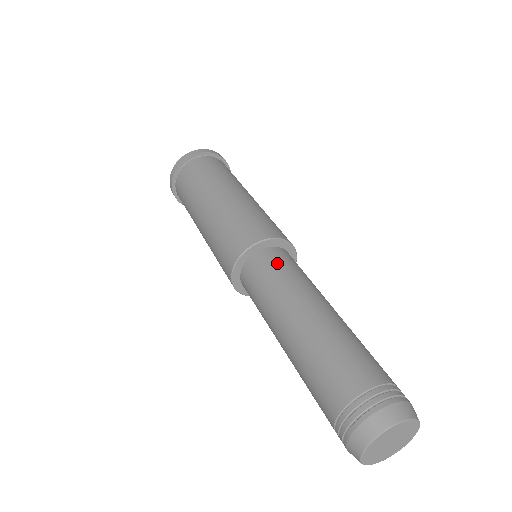
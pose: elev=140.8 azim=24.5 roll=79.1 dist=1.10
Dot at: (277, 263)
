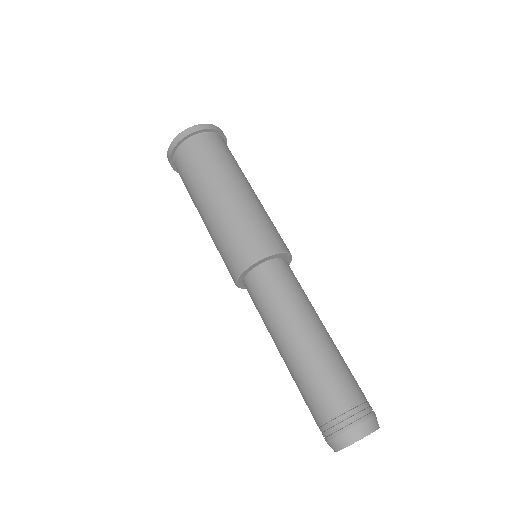
Dot at: (291, 277)
